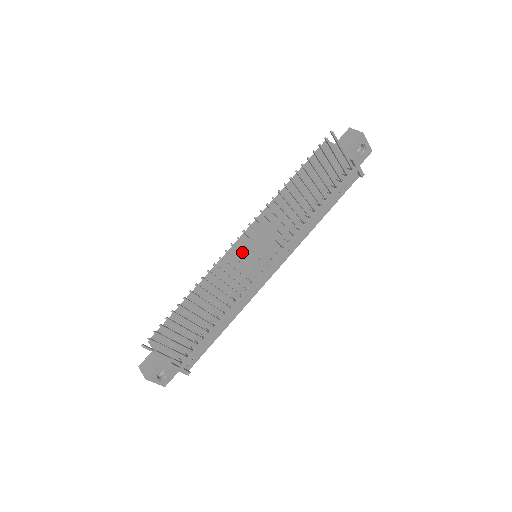
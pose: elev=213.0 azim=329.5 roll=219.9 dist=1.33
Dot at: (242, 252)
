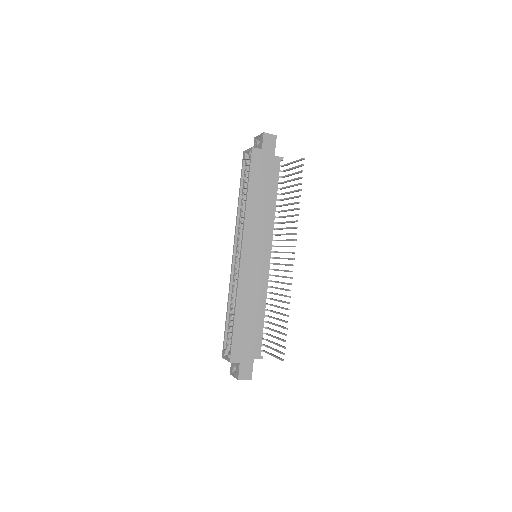
Dot at: (253, 260)
